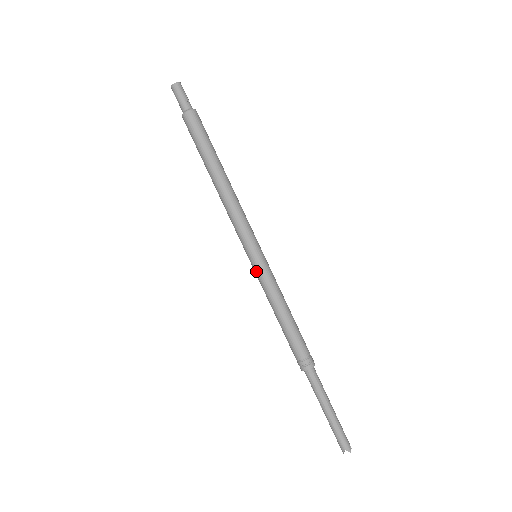
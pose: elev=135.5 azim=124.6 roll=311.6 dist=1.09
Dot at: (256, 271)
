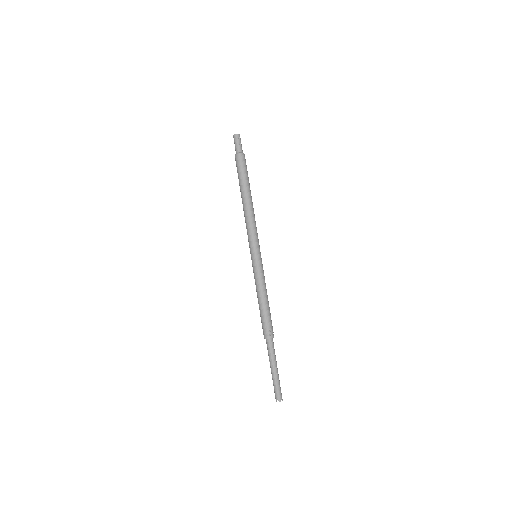
Dot at: (252, 265)
